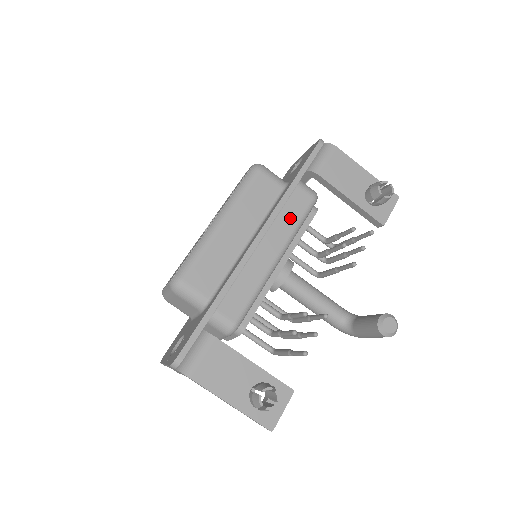
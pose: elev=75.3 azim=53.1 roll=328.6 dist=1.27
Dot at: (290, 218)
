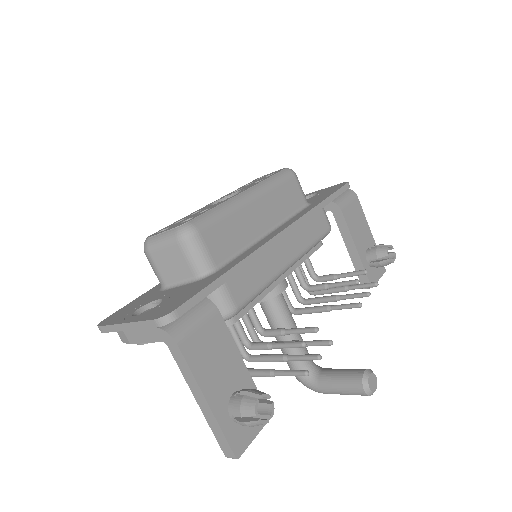
Dot at: (309, 233)
